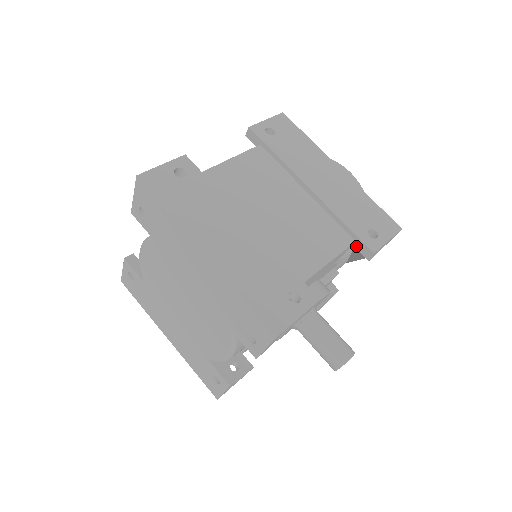
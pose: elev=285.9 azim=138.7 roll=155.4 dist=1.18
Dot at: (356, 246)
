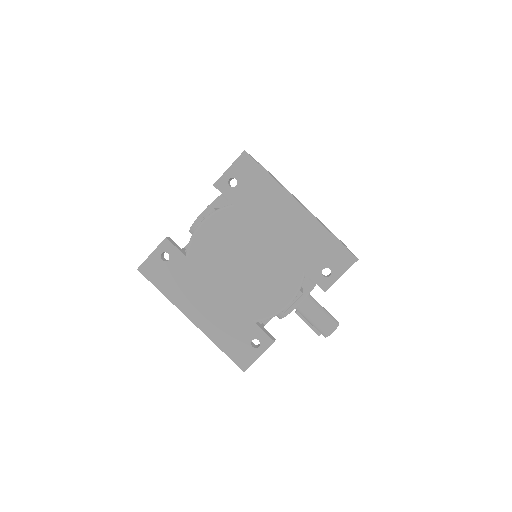
Dot at: occluded
